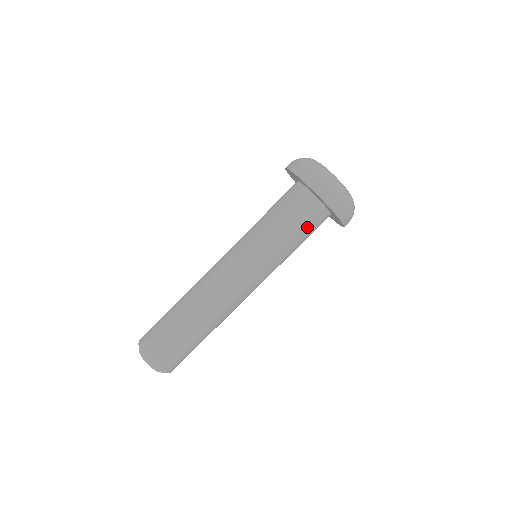
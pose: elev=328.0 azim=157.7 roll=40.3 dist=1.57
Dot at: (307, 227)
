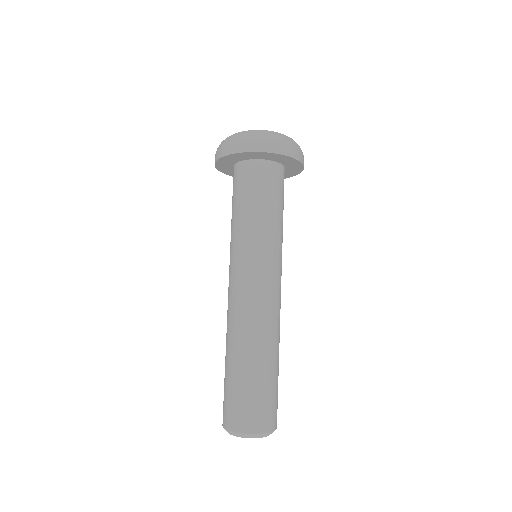
Dot at: (252, 188)
